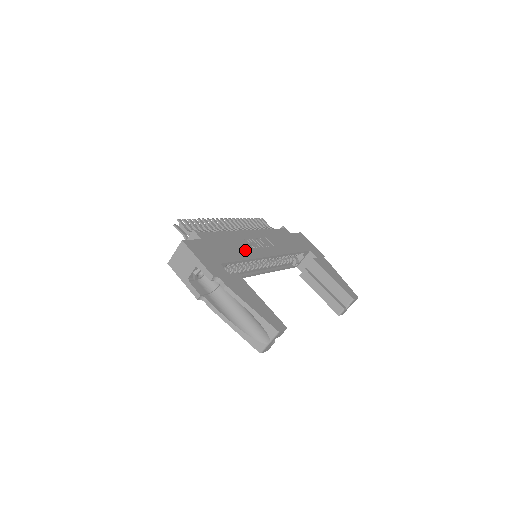
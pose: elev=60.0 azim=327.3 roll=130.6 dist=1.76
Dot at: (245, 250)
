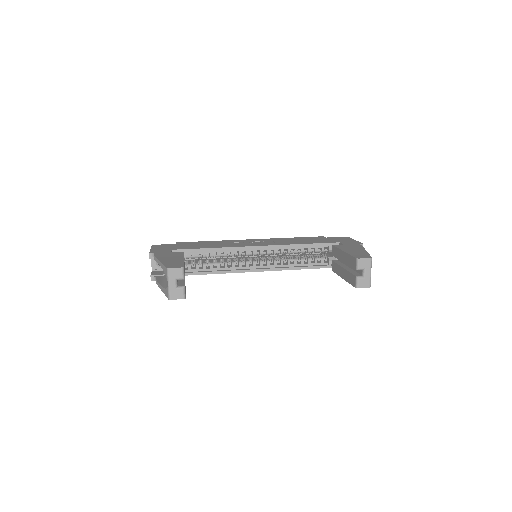
Dot at: (222, 245)
